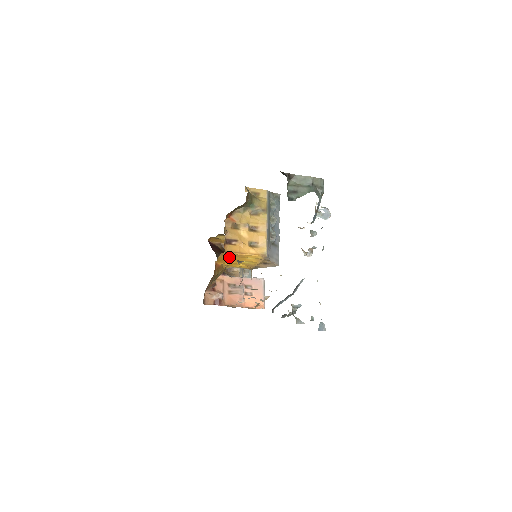
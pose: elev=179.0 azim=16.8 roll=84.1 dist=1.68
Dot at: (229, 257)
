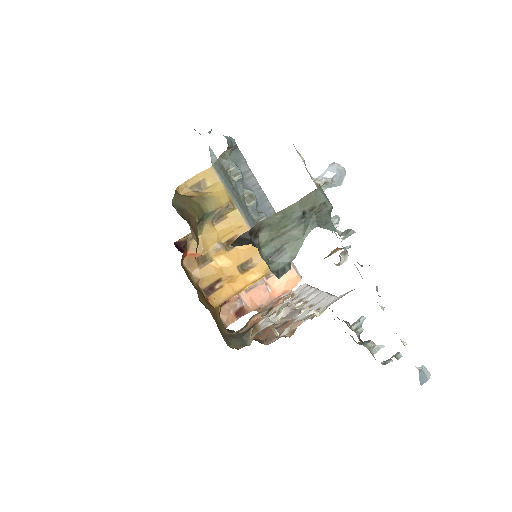
Dot at: occluded
